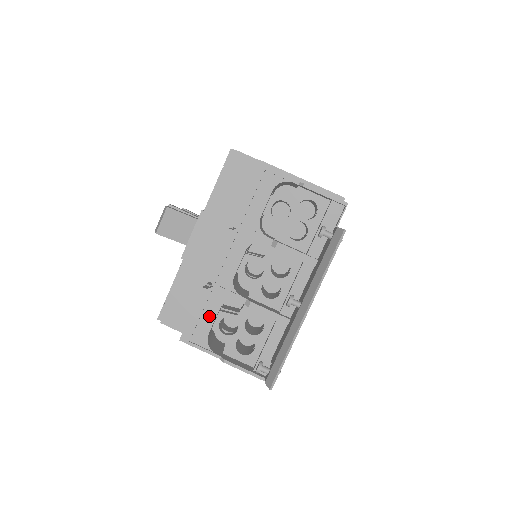
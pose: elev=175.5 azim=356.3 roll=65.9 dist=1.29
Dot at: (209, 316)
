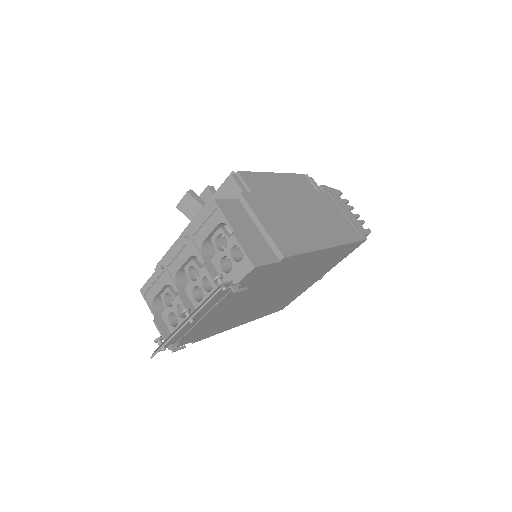
Dot at: (158, 287)
